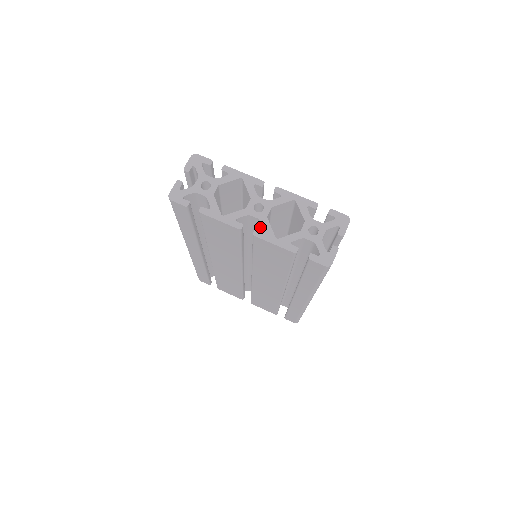
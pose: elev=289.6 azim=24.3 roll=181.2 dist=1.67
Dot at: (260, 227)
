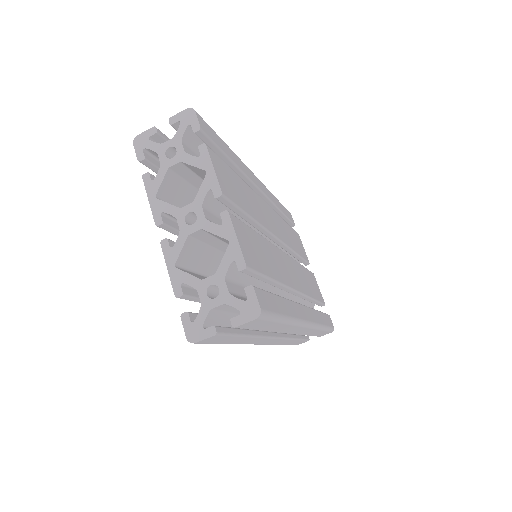
Dot at: occluded
